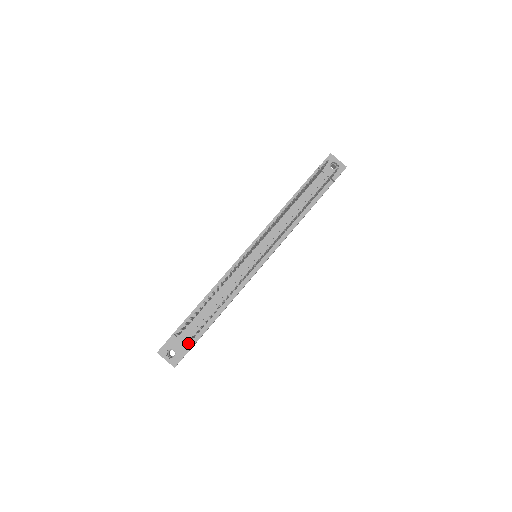
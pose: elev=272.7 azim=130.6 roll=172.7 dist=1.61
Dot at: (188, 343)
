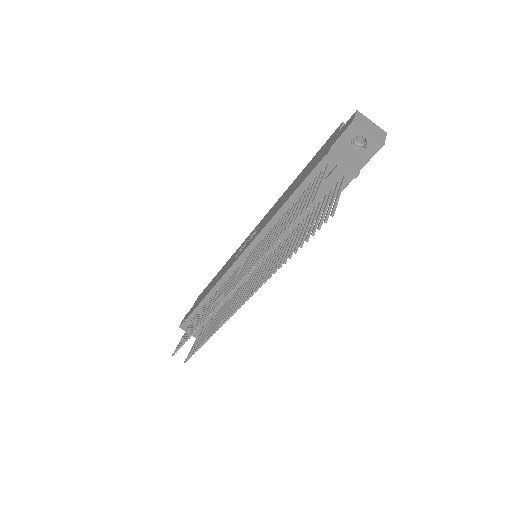
Dot at: occluded
